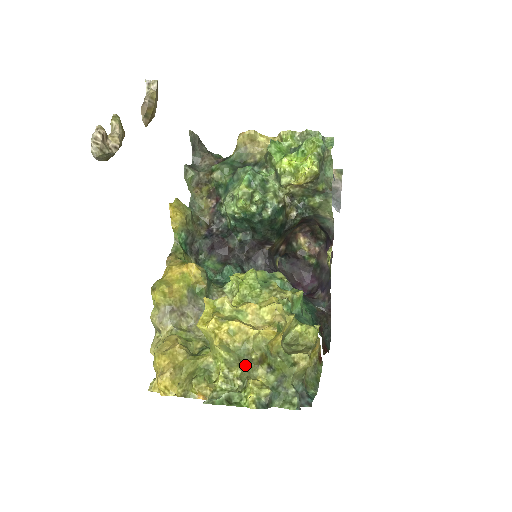
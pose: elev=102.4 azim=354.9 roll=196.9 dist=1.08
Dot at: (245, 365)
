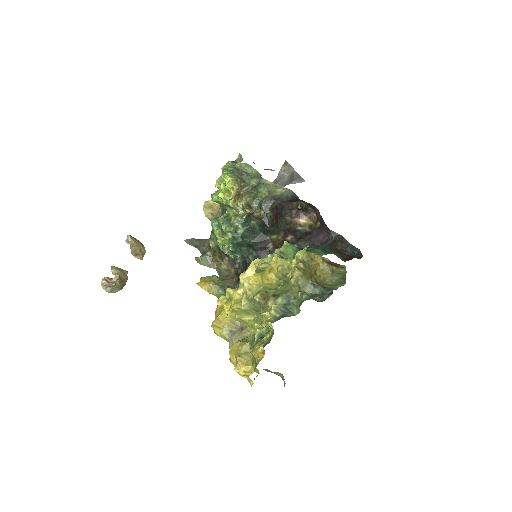
Dot at: (262, 310)
